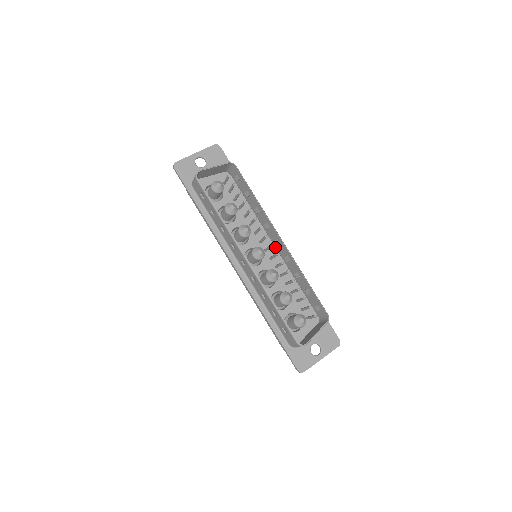
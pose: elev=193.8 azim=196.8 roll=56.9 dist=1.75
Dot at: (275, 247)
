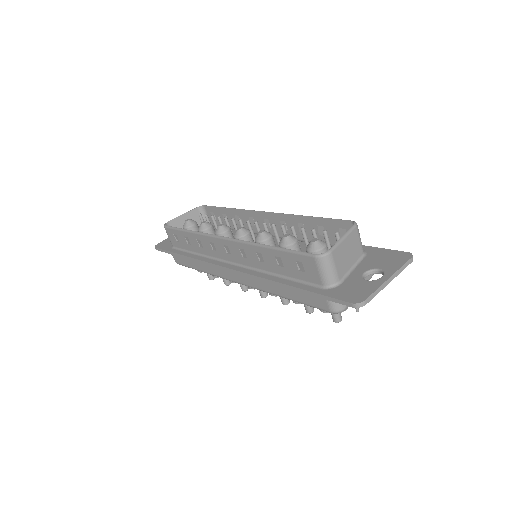
Dot at: (275, 238)
